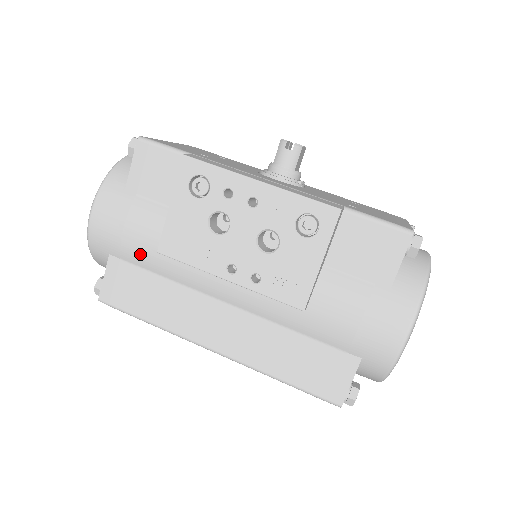
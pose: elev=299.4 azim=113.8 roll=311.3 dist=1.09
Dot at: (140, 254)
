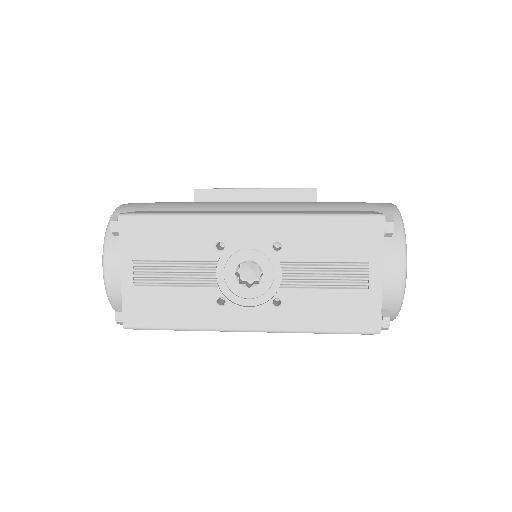
Dot at: (170, 205)
